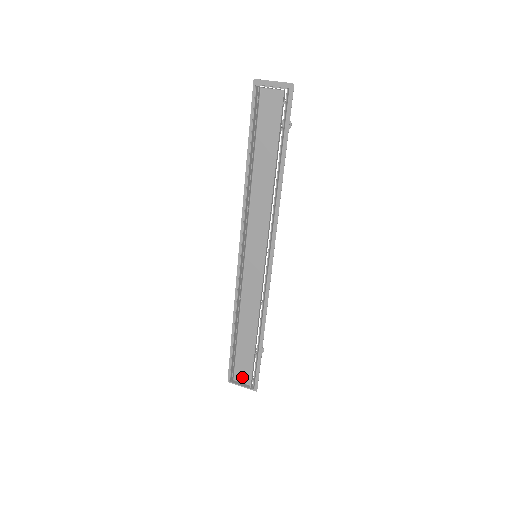
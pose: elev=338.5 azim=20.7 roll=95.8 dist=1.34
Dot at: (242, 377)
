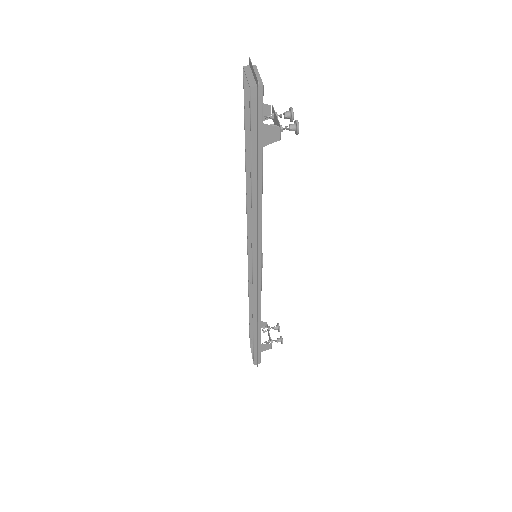
Dot at: occluded
